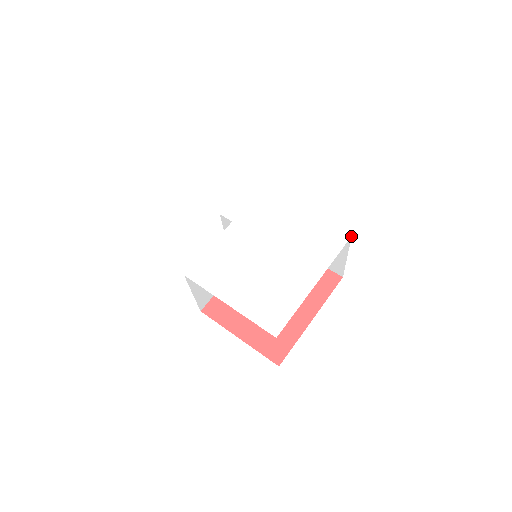
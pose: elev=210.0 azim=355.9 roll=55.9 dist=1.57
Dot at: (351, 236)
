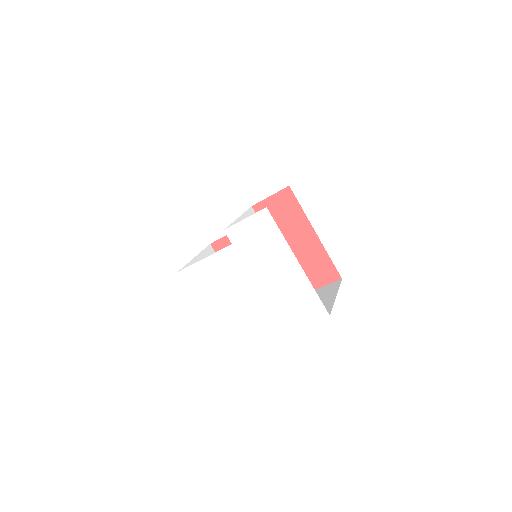
Dot at: occluded
